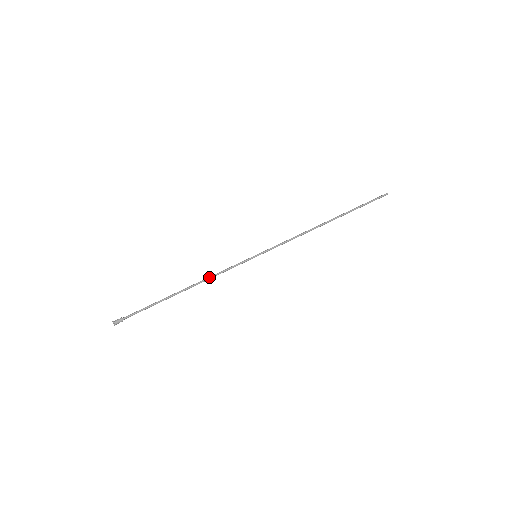
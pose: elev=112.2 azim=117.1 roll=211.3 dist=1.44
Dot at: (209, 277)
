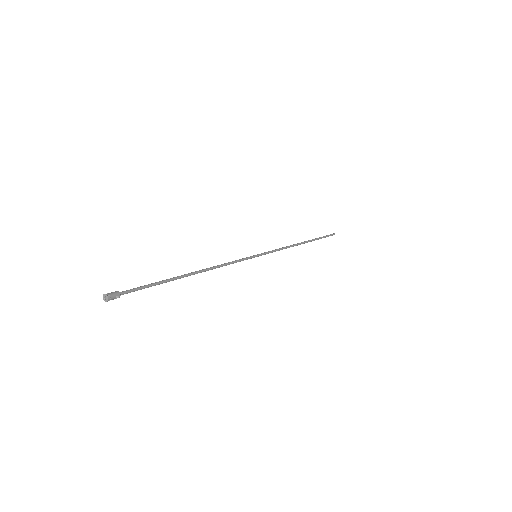
Dot at: (217, 265)
